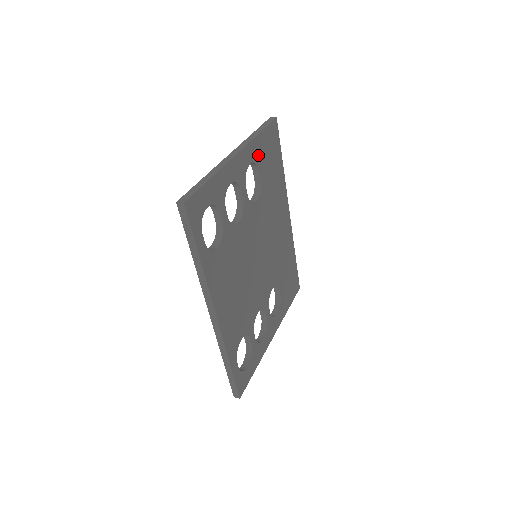
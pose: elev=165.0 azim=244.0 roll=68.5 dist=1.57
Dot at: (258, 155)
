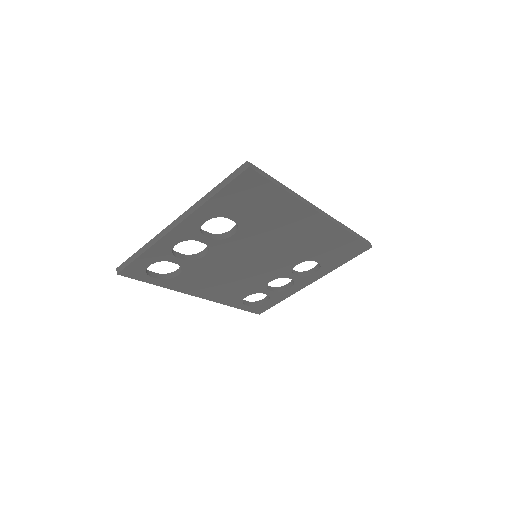
Dot at: (219, 210)
